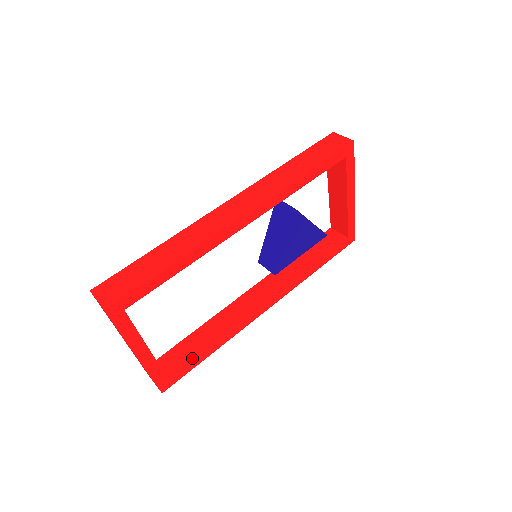
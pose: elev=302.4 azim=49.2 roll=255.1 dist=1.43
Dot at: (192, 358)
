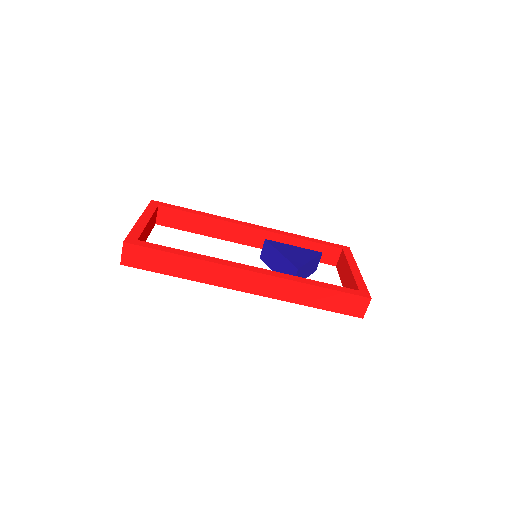
Dot at: (178, 228)
